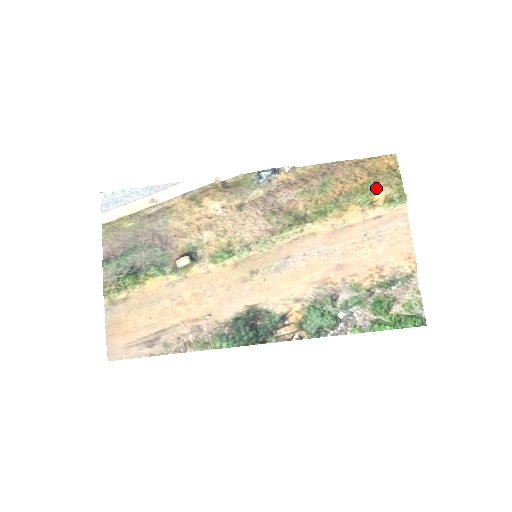
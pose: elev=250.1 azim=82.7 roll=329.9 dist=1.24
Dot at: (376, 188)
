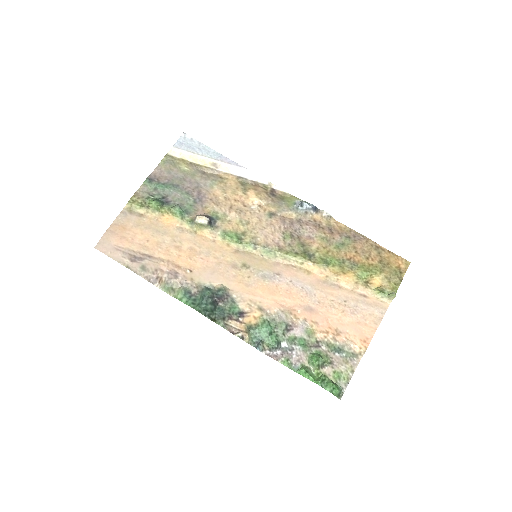
Dot at: (378, 274)
